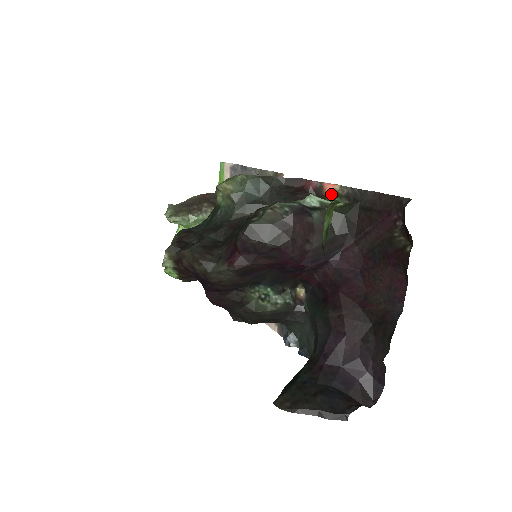
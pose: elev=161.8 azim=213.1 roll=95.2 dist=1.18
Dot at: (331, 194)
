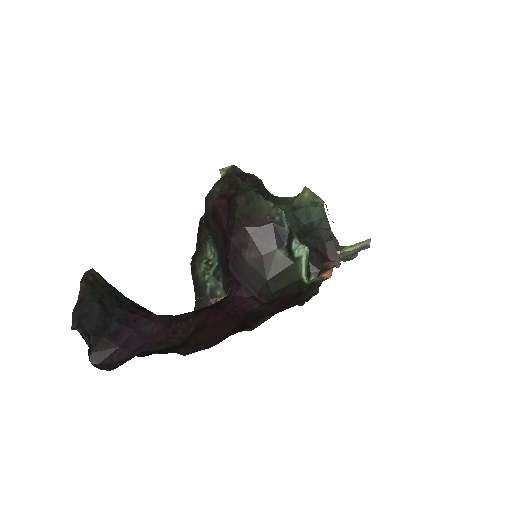
Dot at: (320, 277)
